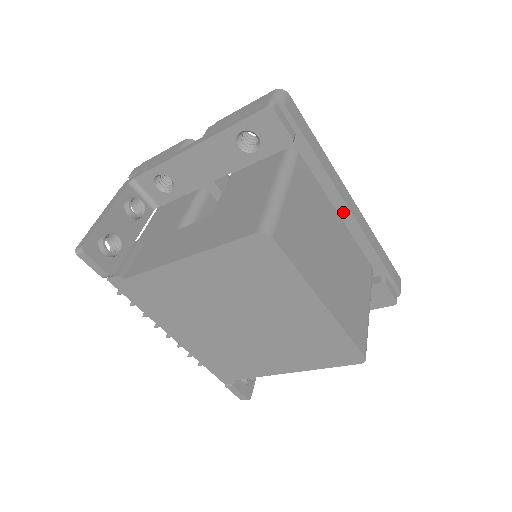
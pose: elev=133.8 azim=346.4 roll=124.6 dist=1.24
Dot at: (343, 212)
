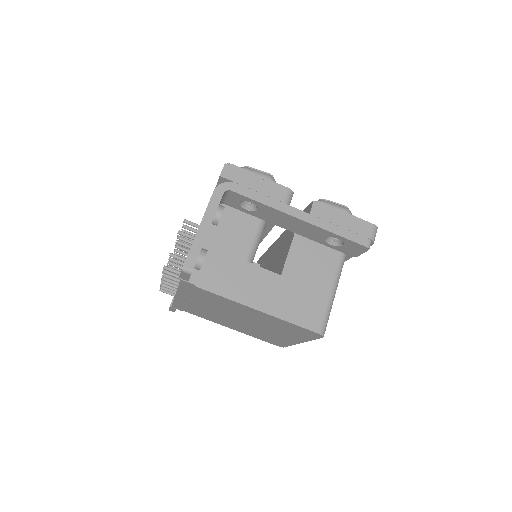
Dot at: occluded
